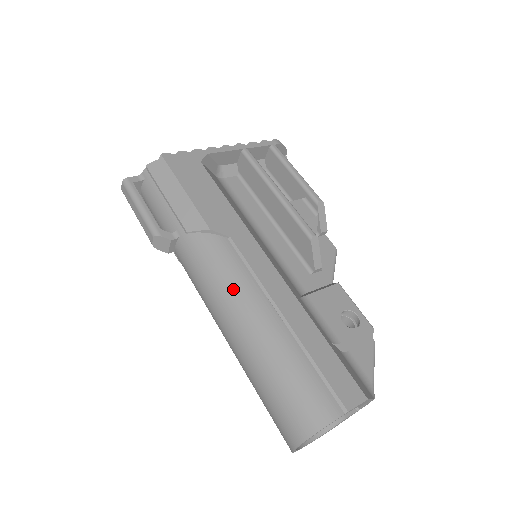
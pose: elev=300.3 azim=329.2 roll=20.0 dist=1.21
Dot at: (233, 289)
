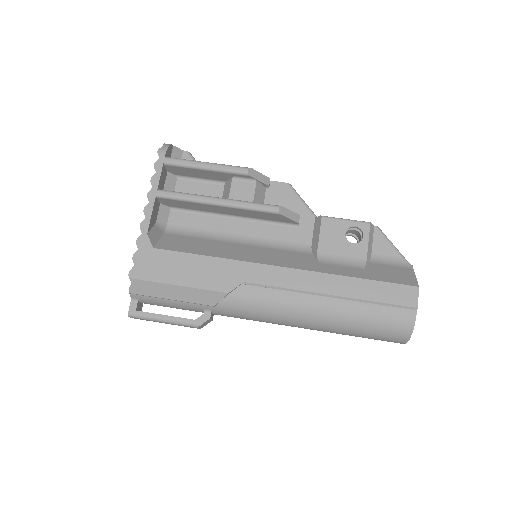
Dot at: (285, 310)
